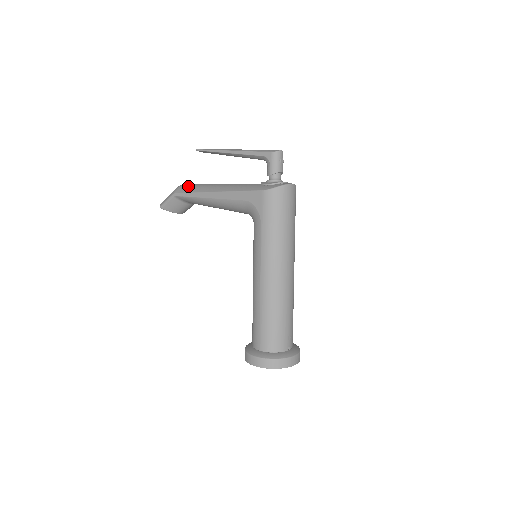
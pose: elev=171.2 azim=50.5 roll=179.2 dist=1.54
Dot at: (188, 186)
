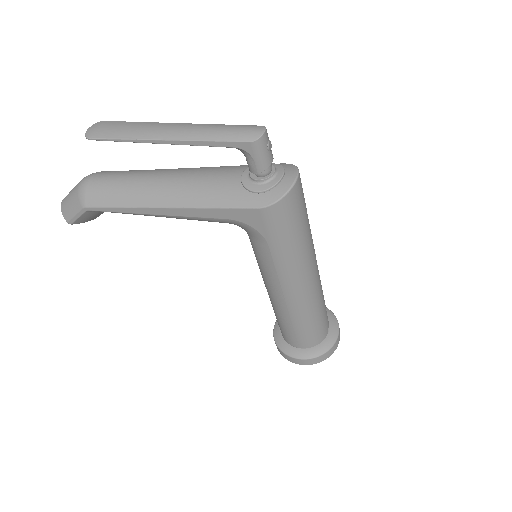
Dot at: (101, 190)
